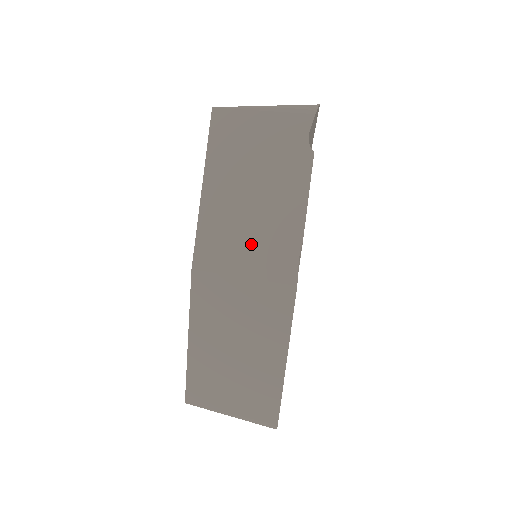
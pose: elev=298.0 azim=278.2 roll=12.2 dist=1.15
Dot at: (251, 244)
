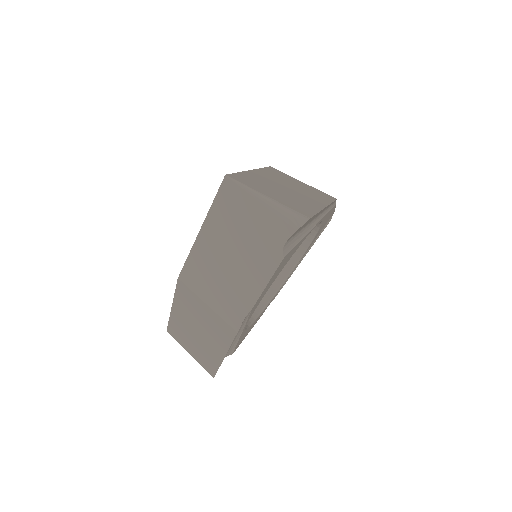
Dot at: (219, 289)
